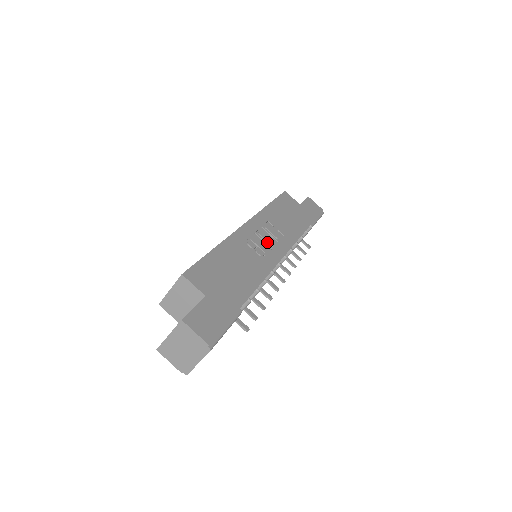
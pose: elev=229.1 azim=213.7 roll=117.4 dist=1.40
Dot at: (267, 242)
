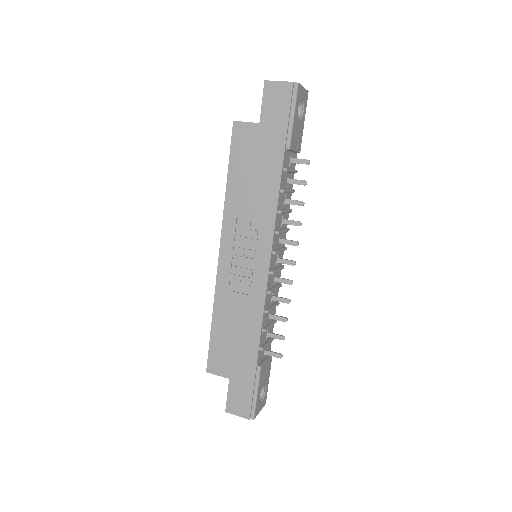
Dot at: (248, 256)
